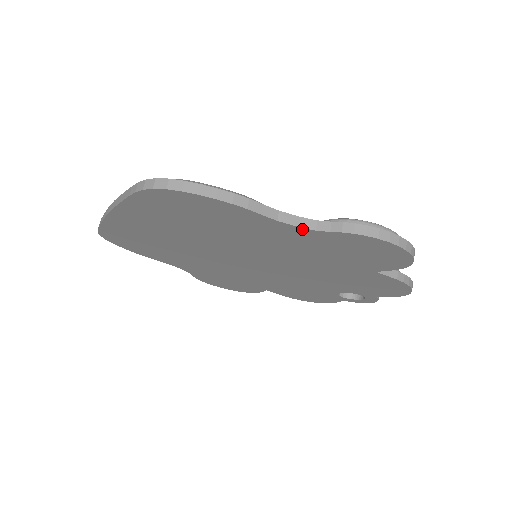
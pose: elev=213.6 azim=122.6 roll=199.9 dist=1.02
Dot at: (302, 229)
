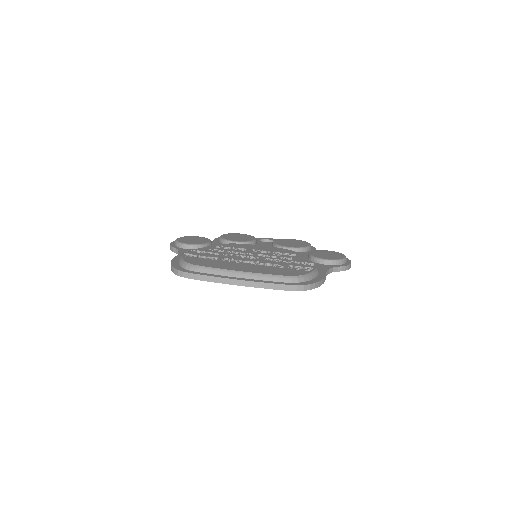
Dot at: (328, 273)
